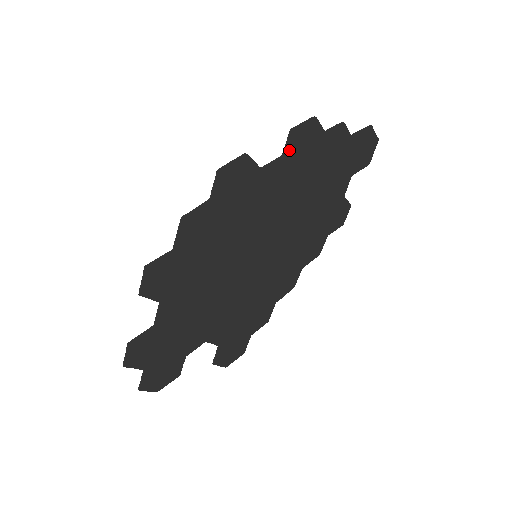
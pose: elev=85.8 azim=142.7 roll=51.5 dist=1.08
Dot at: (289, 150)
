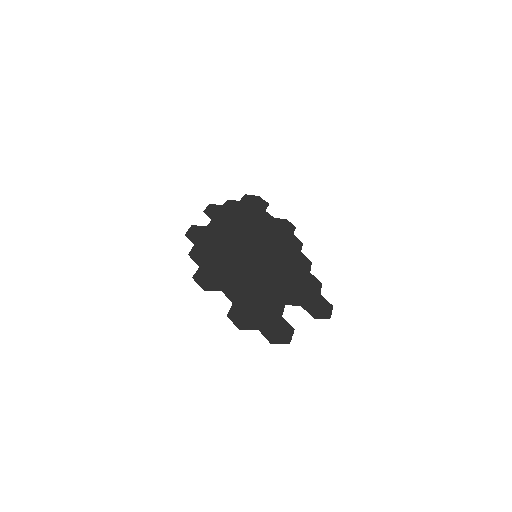
Dot at: (212, 217)
